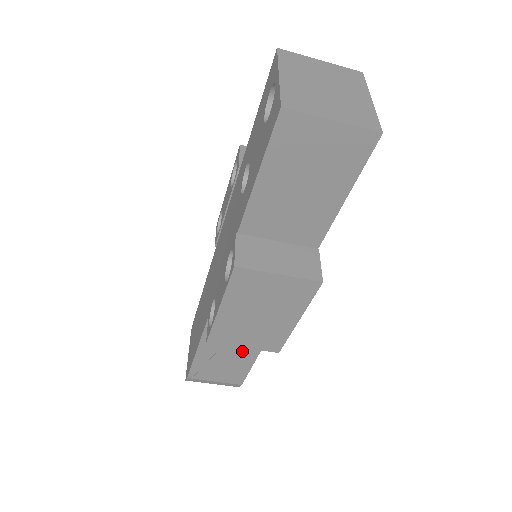
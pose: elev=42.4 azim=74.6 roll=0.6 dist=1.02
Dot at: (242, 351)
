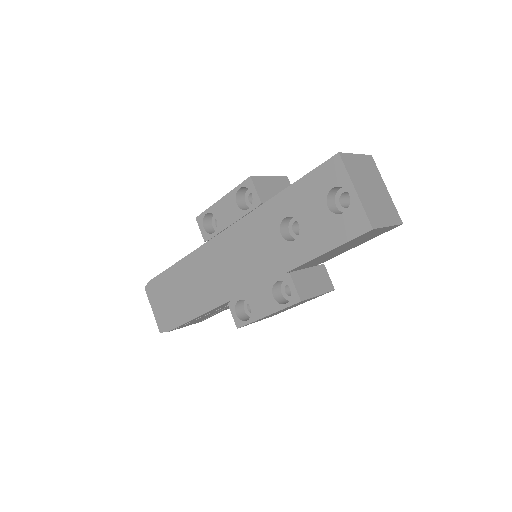
Dot at: (223, 309)
